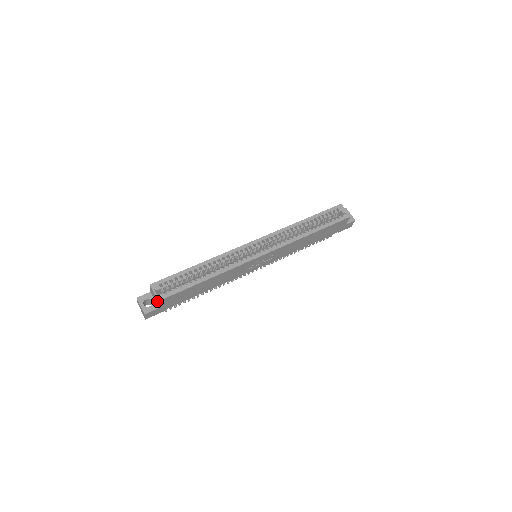
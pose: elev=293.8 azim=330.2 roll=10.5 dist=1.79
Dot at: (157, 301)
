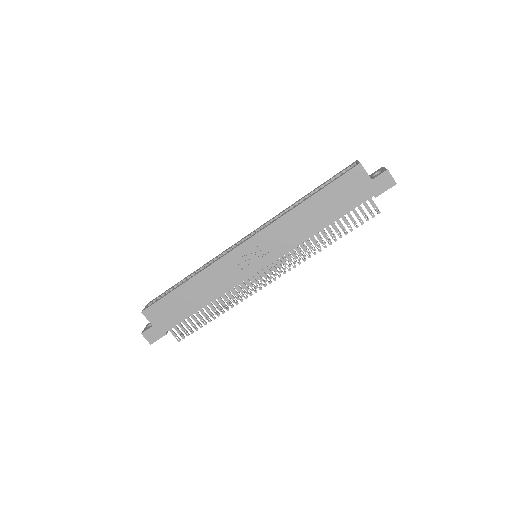
Dot at: (145, 315)
